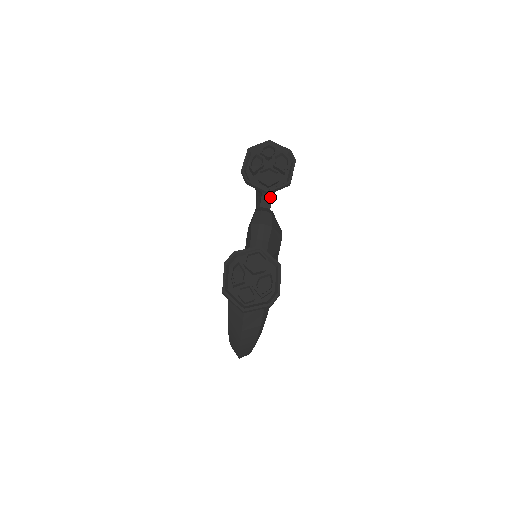
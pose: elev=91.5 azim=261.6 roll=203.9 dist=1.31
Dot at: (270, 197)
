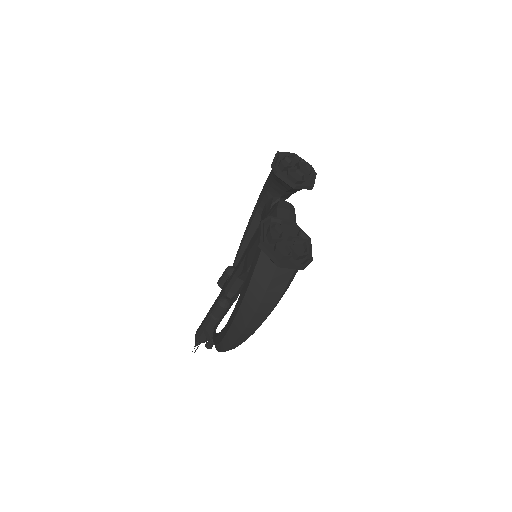
Dot at: occluded
